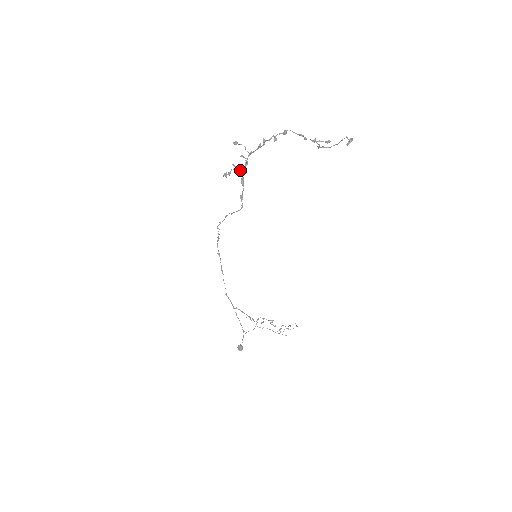
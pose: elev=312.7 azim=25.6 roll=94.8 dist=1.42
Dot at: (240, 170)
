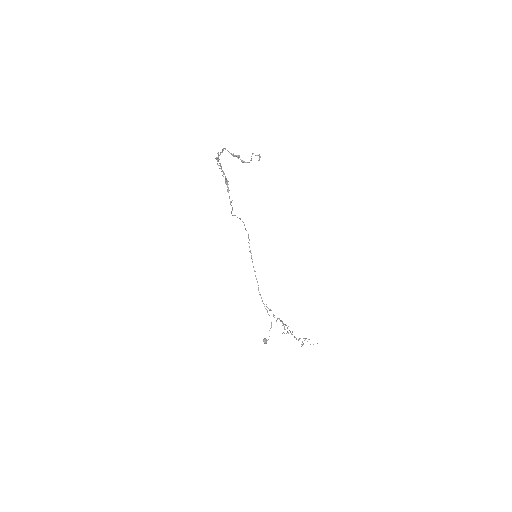
Dot at: (227, 180)
